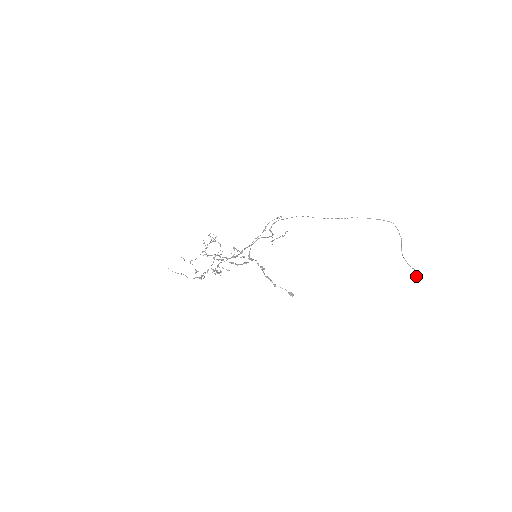
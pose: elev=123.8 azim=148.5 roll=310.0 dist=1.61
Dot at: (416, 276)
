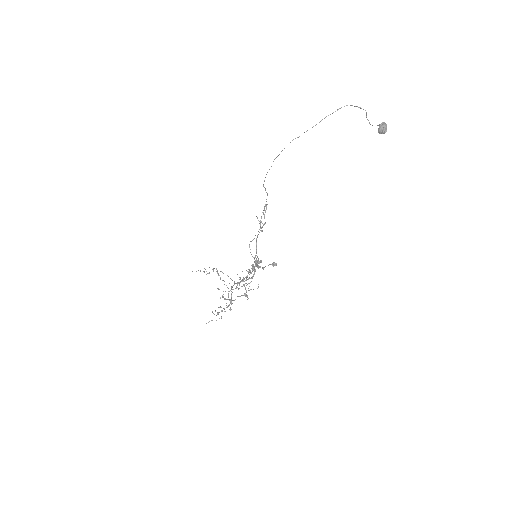
Dot at: (378, 129)
